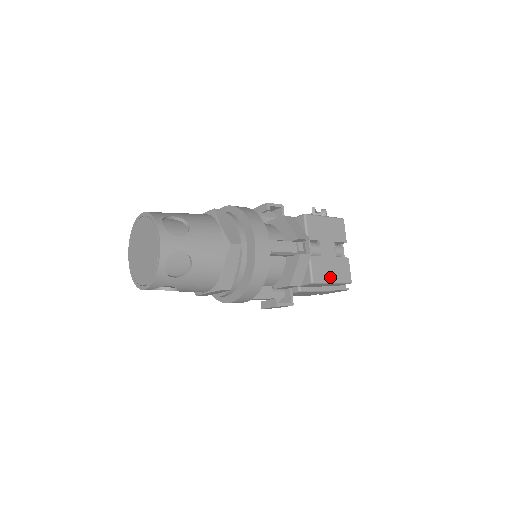
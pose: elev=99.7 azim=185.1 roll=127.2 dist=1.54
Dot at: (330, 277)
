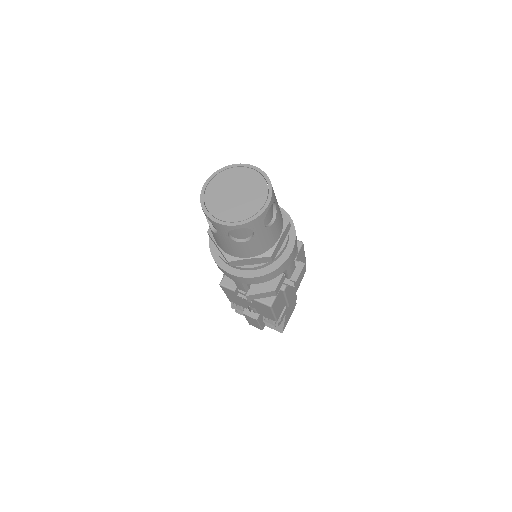
Dot at: occluded
